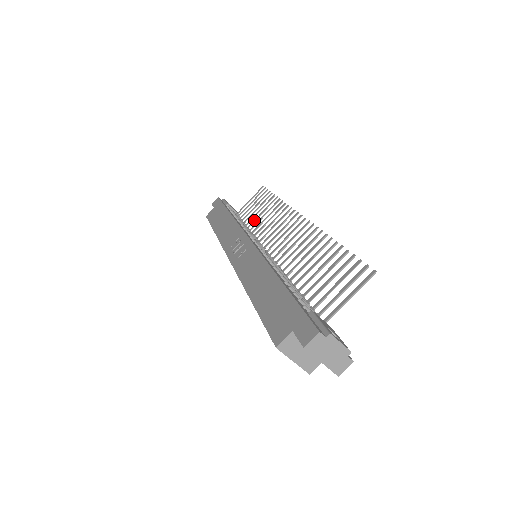
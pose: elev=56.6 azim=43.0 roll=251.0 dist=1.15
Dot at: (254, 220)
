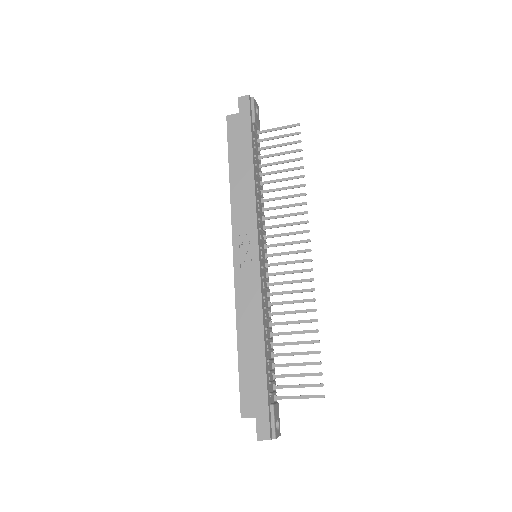
Dot at: (271, 181)
